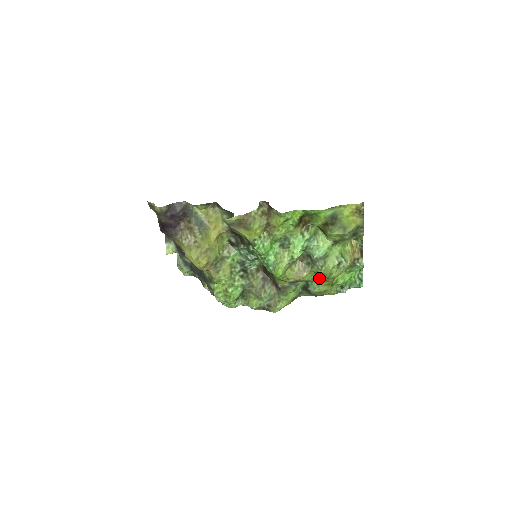
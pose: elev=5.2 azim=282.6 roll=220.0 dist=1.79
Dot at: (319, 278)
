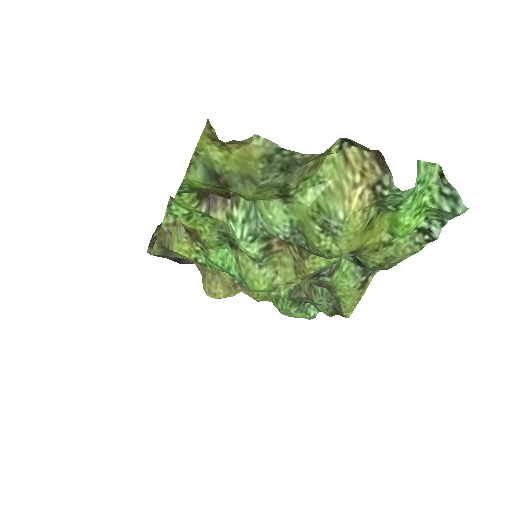
Dot at: occluded
